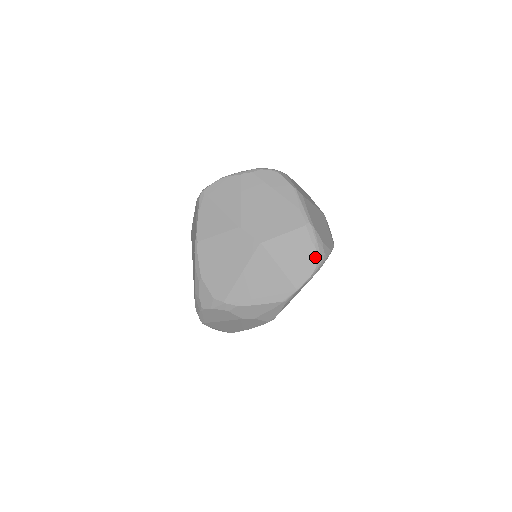
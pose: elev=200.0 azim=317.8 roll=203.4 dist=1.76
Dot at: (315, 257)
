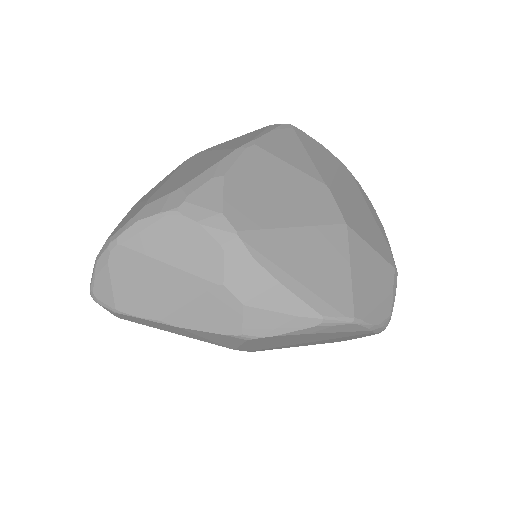
Dot at: (388, 310)
